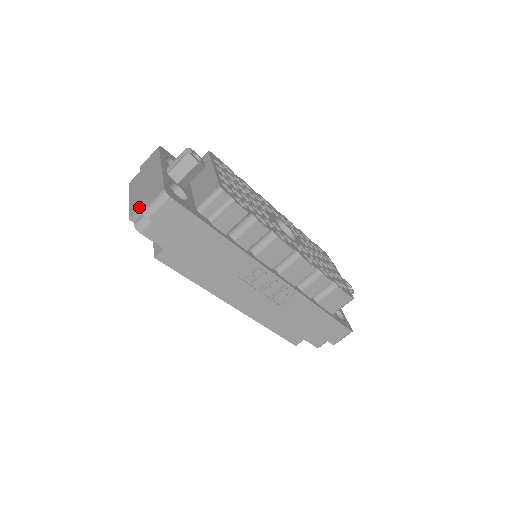
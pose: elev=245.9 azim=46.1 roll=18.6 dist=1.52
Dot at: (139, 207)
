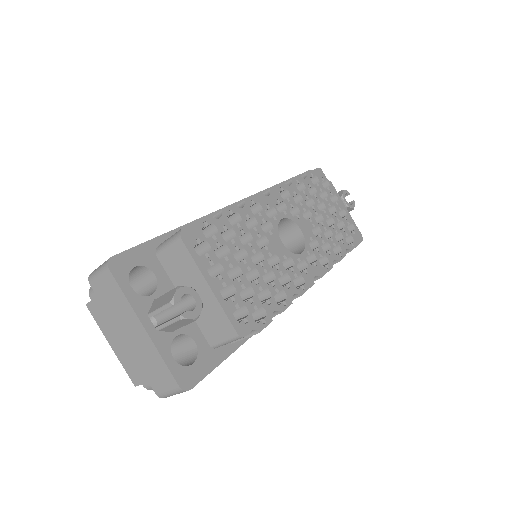
Dot at: (144, 382)
